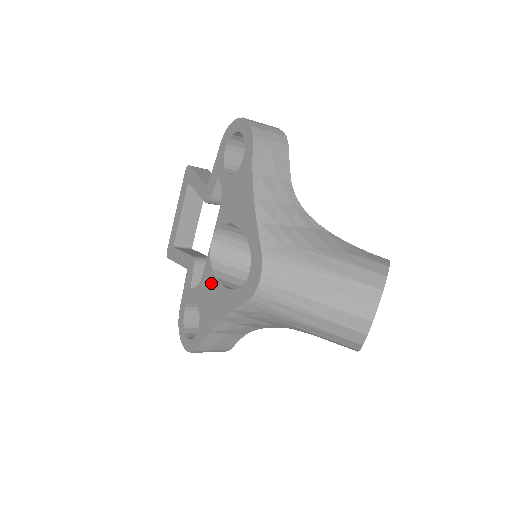
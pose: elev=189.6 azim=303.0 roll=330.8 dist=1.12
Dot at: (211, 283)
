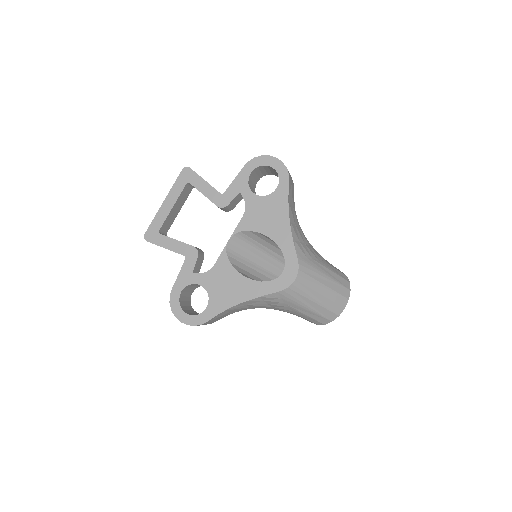
Dot at: (228, 273)
